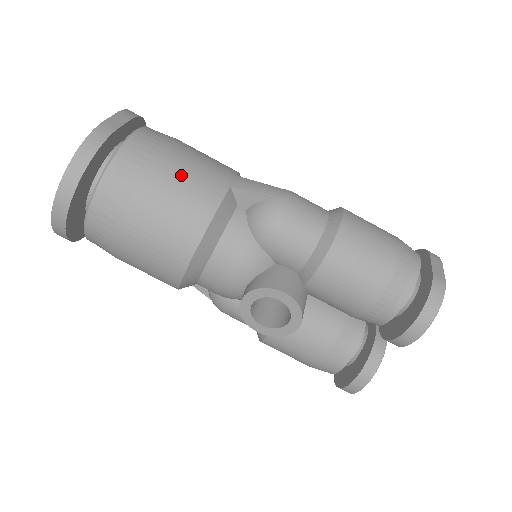
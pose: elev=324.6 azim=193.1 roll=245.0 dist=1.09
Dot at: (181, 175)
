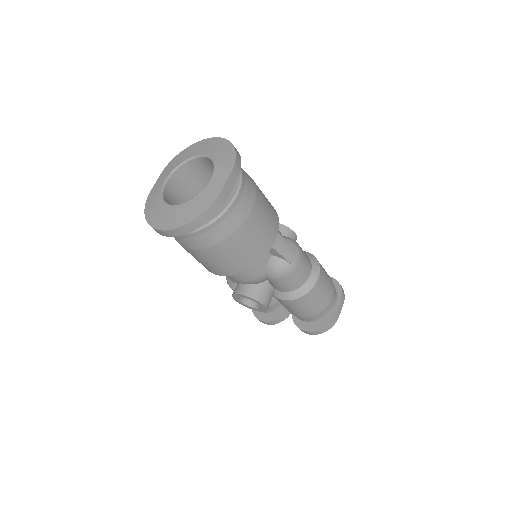
Dot at: (250, 239)
